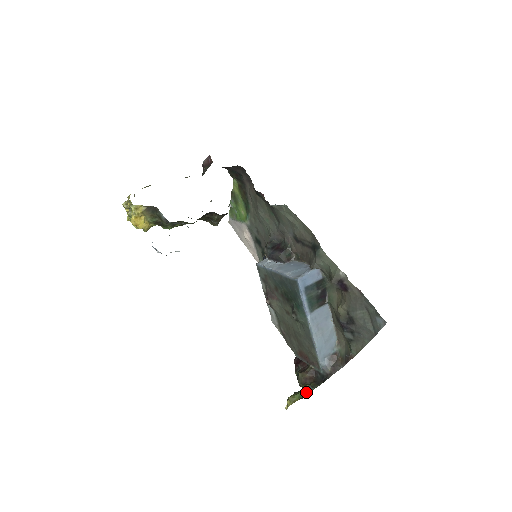
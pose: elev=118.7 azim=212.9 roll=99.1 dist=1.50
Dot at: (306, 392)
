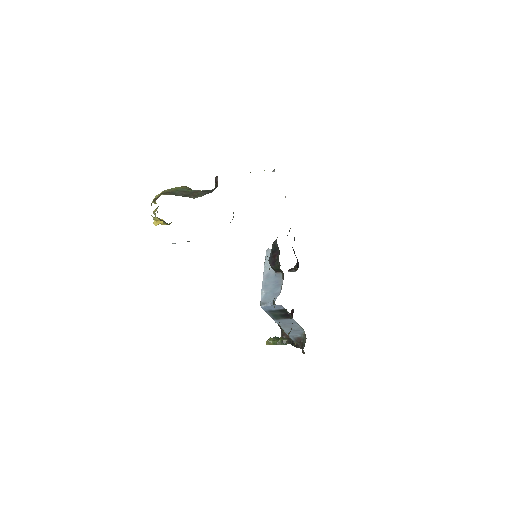
Dot at: (278, 344)
